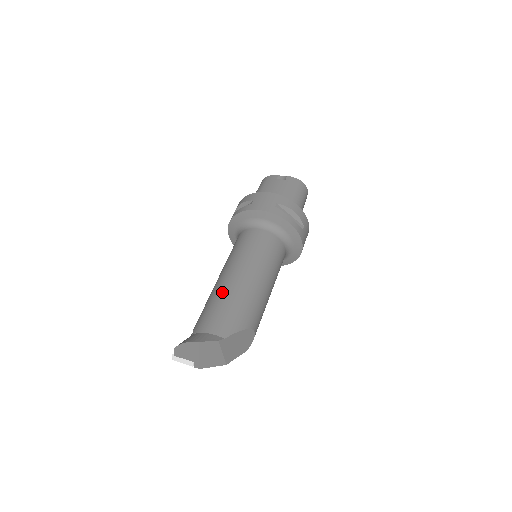
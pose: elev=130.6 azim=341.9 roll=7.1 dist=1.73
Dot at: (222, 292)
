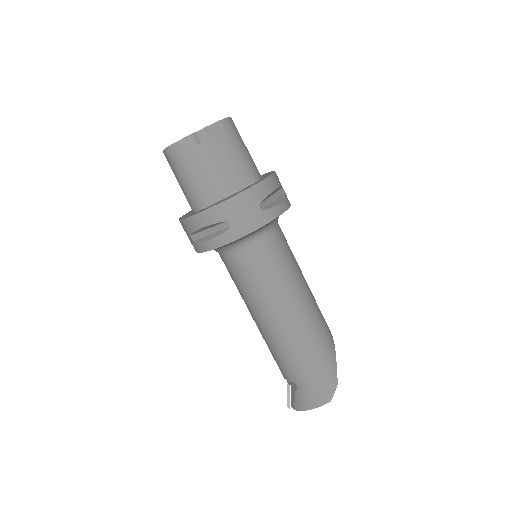
Dot at: (295, 342)
